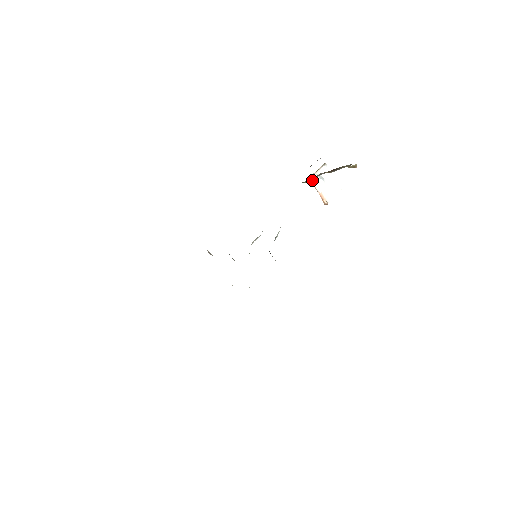
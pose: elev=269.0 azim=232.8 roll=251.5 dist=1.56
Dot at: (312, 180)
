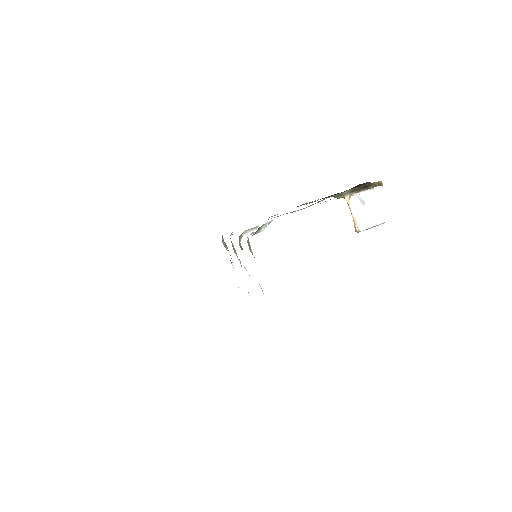
Dot at: (349, 199)
